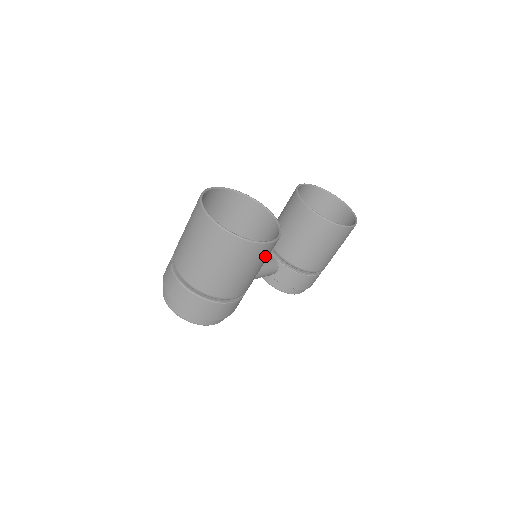
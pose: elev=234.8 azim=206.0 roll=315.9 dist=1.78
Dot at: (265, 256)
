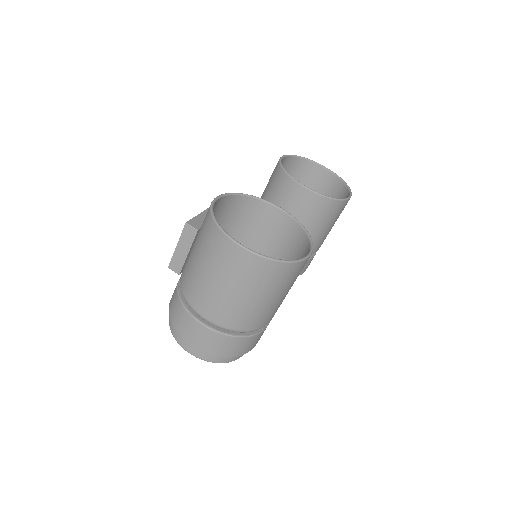
Dot at: occluded
